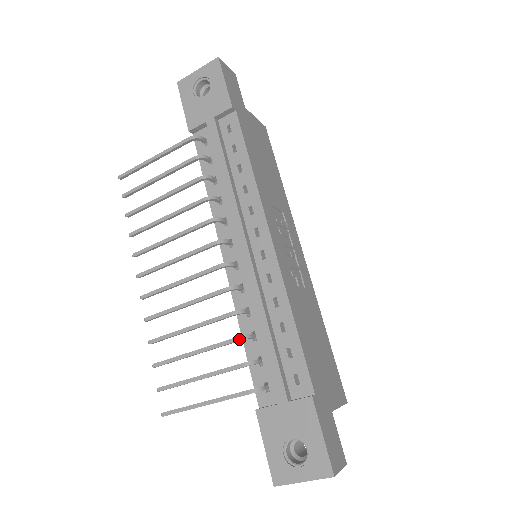
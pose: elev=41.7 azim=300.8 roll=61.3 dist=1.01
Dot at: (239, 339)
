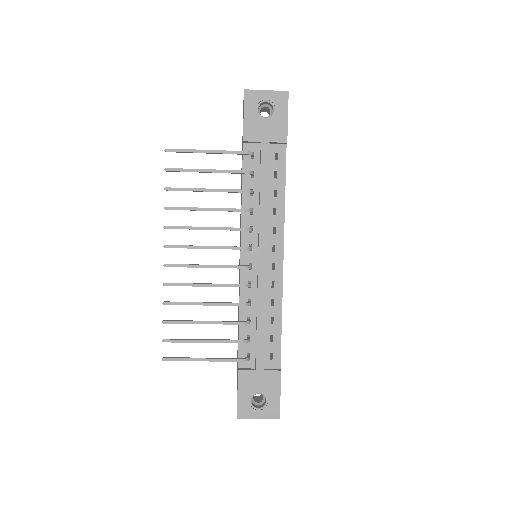
Dot at: (244, 324)
